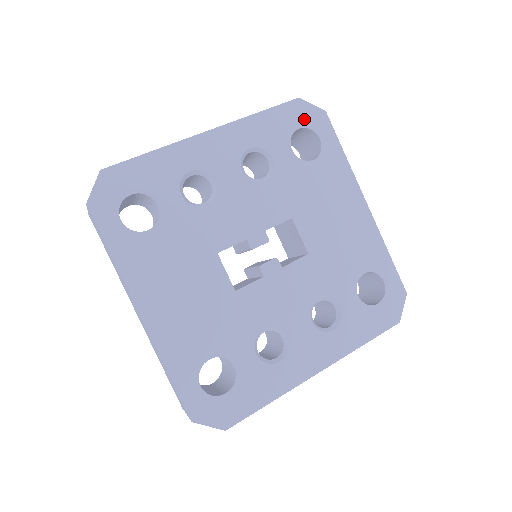
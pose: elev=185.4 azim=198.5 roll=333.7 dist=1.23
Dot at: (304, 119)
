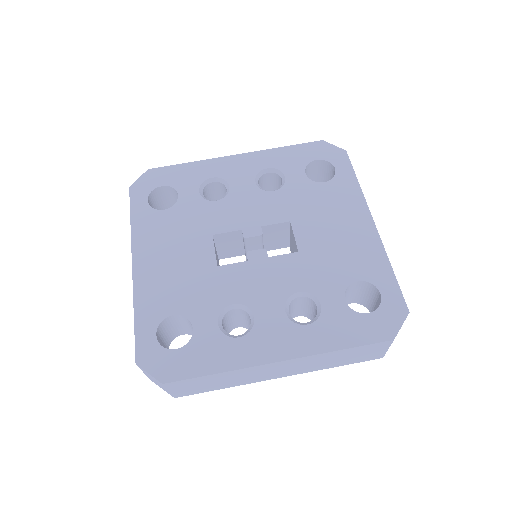
Dot at: (323, 154)
